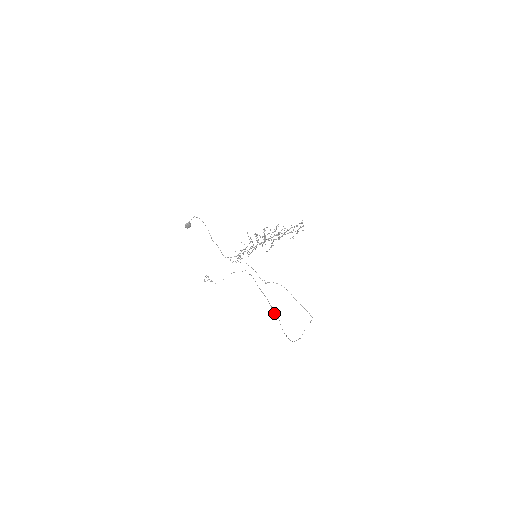
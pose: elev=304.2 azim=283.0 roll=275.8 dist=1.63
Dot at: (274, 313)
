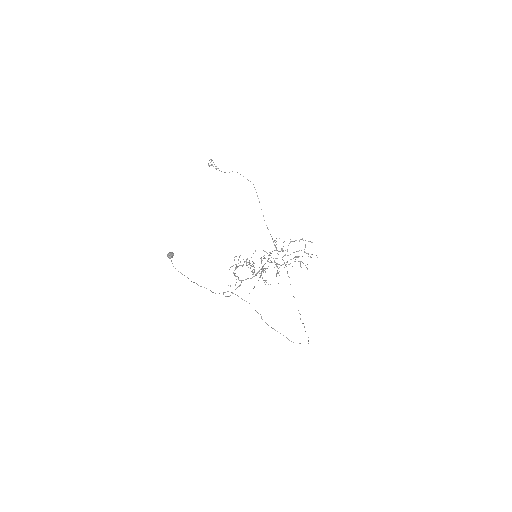
Dot at: occluded
